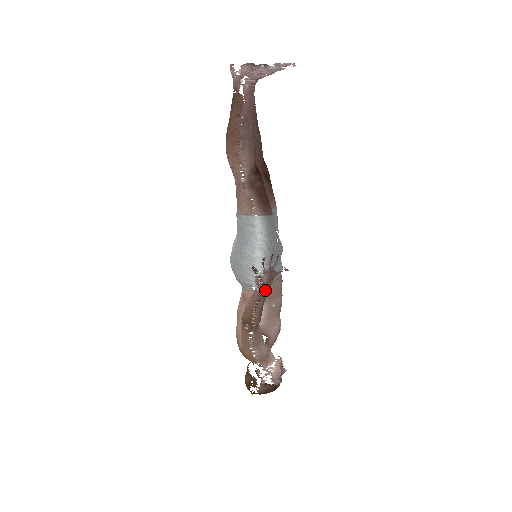
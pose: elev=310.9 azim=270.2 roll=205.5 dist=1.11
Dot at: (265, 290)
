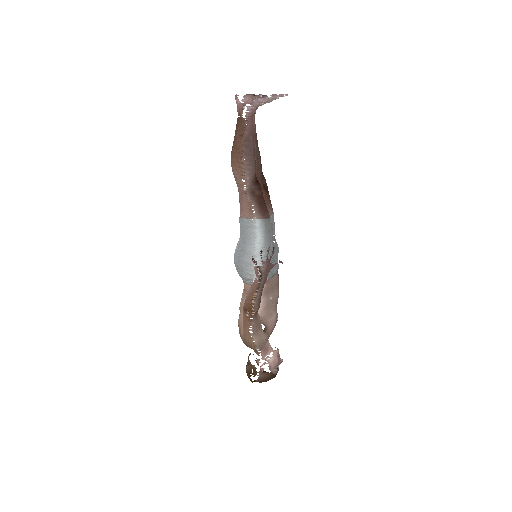
Dot at: (263, 279)
